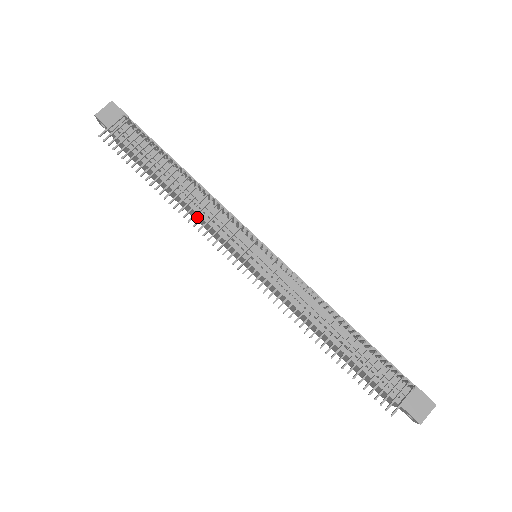
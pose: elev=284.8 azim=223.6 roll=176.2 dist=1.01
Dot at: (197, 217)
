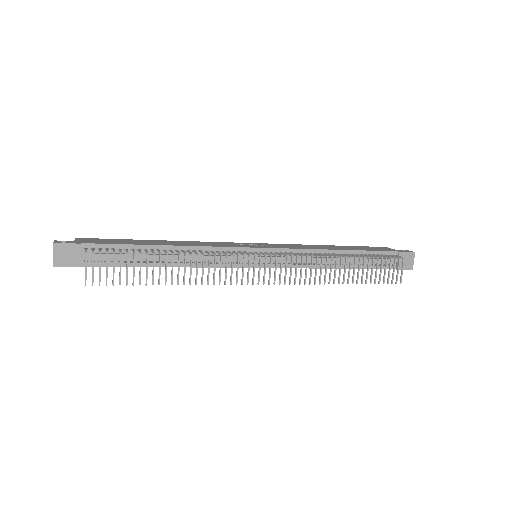
Dot at: occluded
